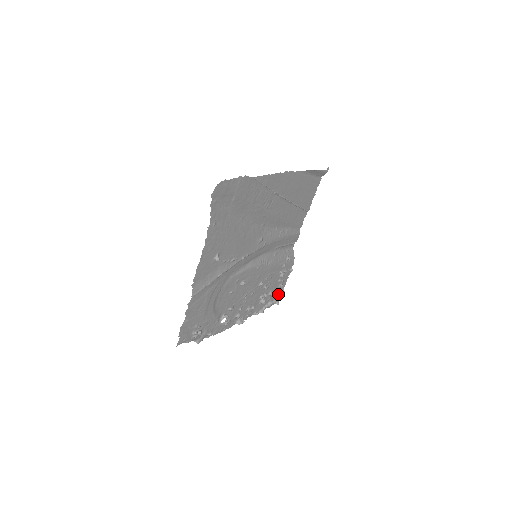
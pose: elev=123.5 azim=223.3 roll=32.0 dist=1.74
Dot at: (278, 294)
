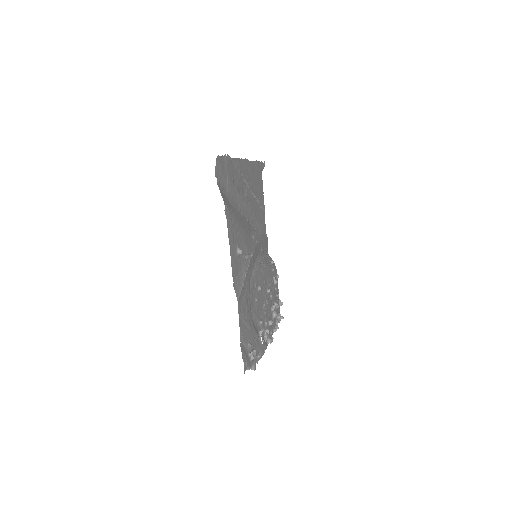
Dot at: occluded
